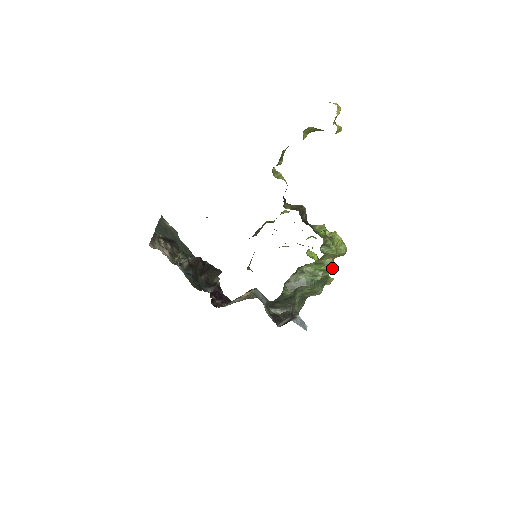
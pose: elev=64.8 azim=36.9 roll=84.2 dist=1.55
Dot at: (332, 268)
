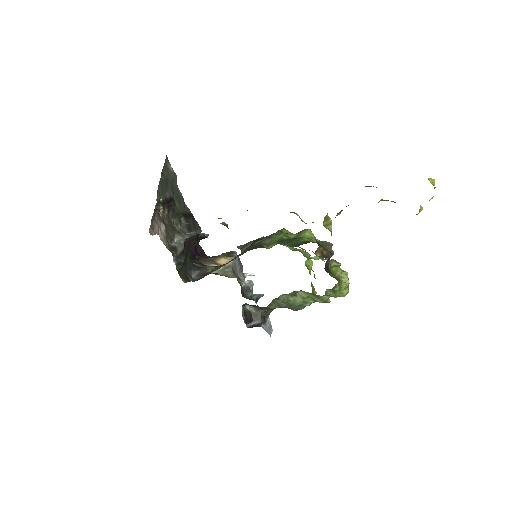
Dot at: (325, 302)
